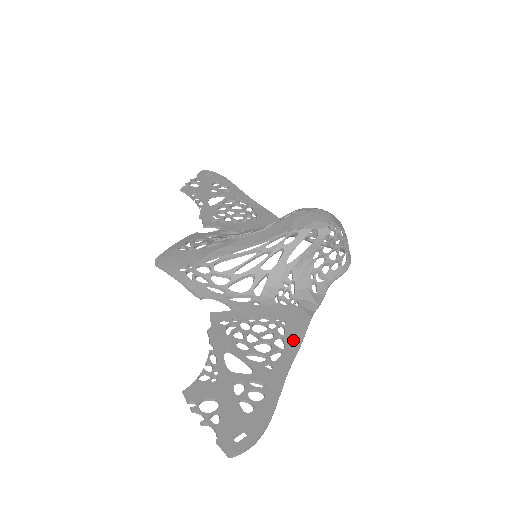
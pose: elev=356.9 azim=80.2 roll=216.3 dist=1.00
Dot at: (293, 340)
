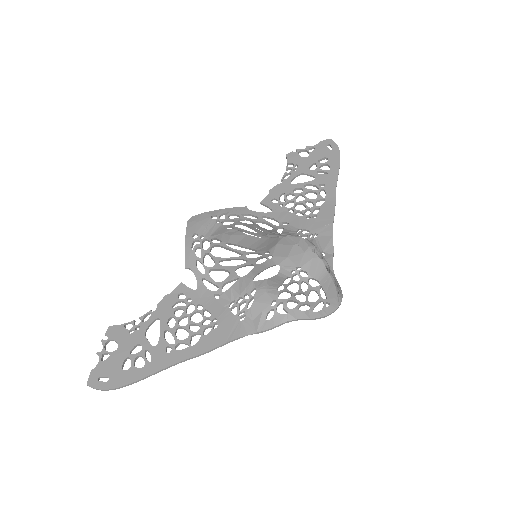
Dot at: (205, 344)
